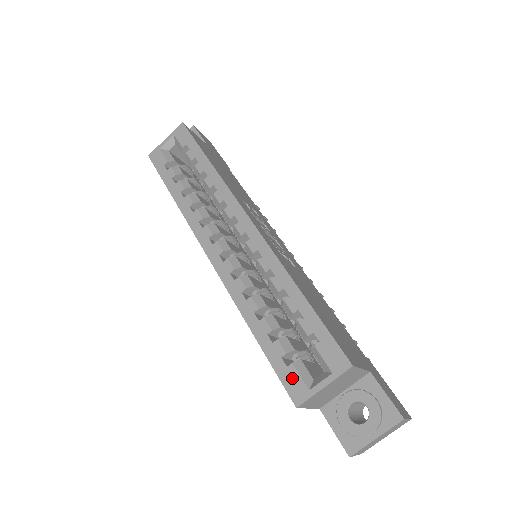
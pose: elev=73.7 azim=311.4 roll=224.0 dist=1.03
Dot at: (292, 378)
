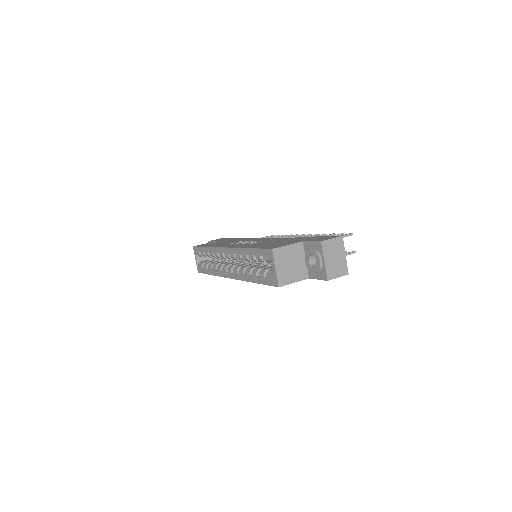
Dot at: (270, 280)
